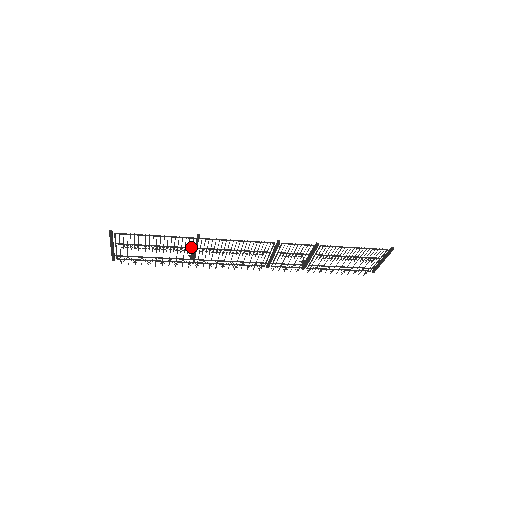
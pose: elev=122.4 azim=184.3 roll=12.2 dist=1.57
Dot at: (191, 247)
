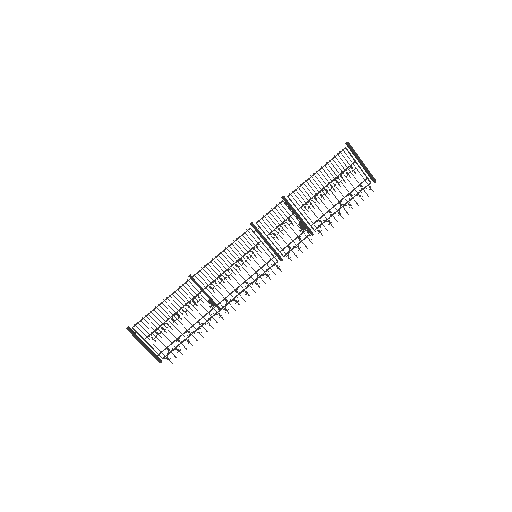
Dot at: (198, 293)
